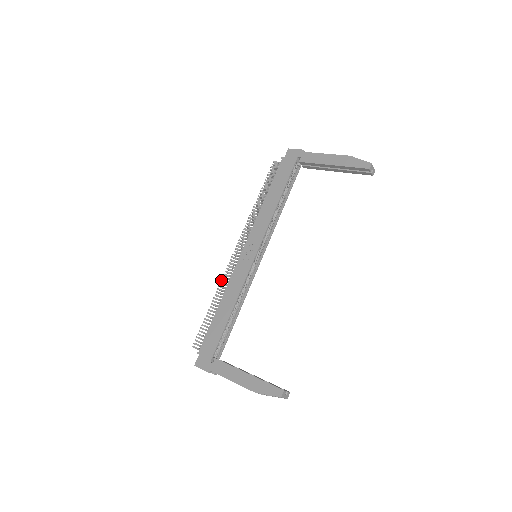
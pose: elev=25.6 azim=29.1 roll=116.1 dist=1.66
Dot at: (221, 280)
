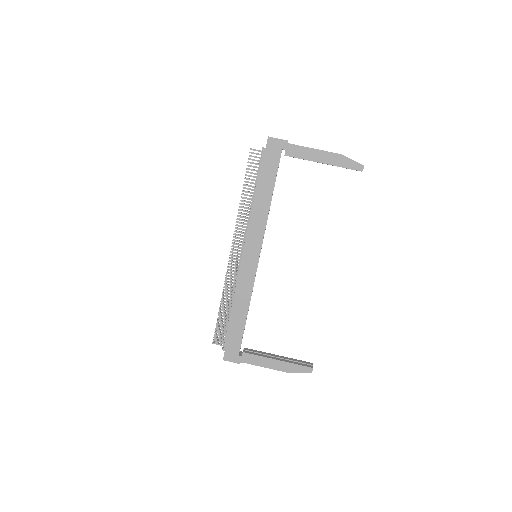
Dot at: (225, 282)
